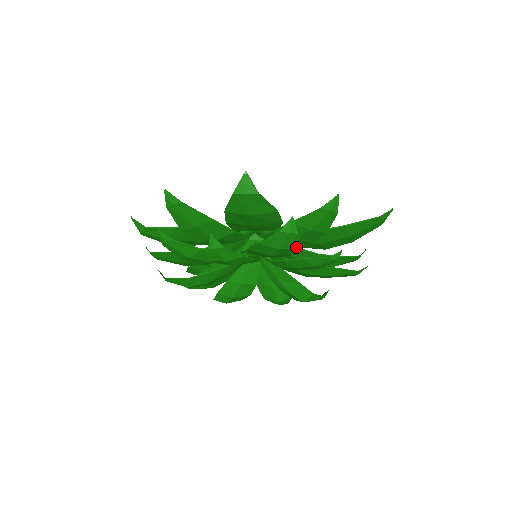
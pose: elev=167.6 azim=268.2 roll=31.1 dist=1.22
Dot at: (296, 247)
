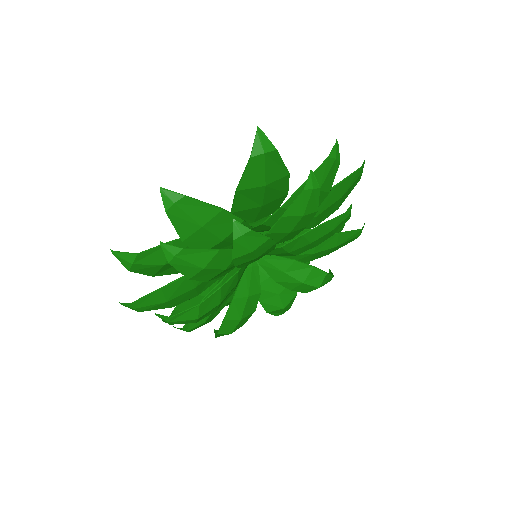
Dot at: (315, 210)
